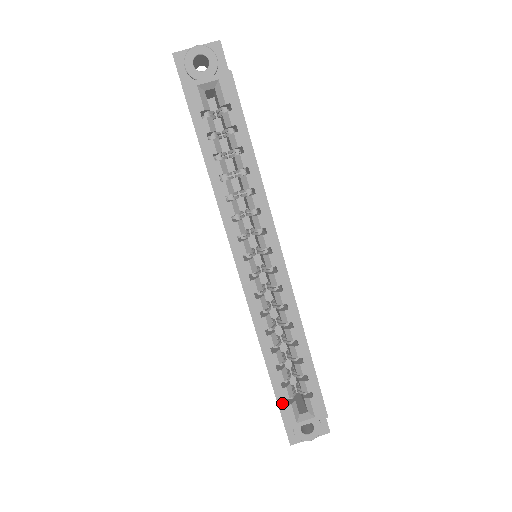
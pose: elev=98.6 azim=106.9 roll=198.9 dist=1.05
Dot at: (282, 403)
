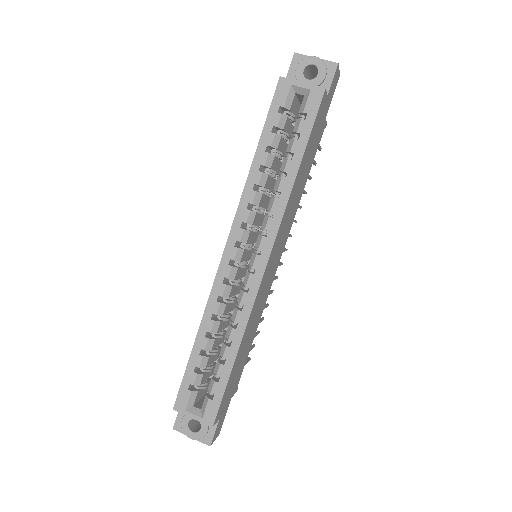
Dot at: (185, 384)
